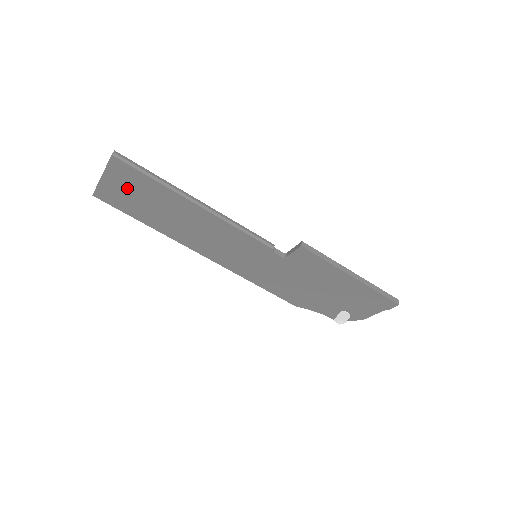
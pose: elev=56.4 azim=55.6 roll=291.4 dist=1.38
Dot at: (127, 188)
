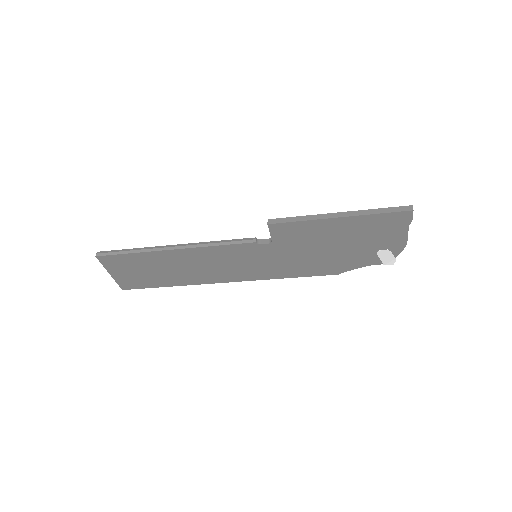
Dot at: (129, 271)
